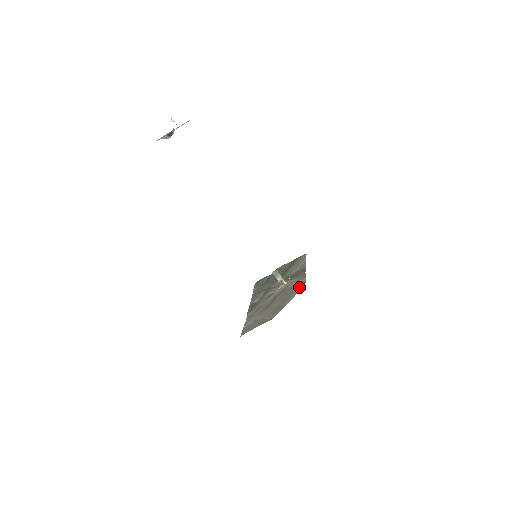
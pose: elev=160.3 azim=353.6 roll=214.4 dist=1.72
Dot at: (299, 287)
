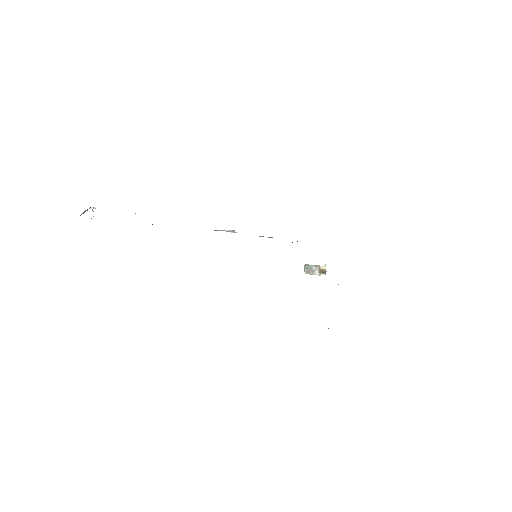
Dot at: occluded
